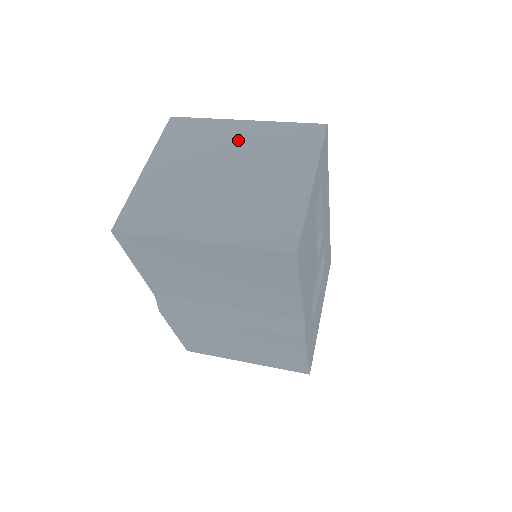
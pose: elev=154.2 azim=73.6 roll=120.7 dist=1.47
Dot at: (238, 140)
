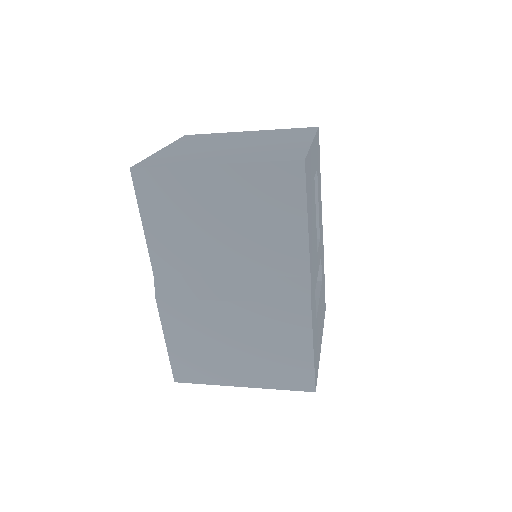
Dot at: (244, 136)
